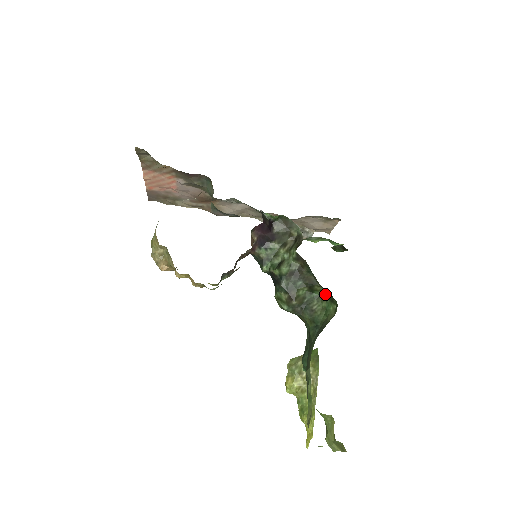
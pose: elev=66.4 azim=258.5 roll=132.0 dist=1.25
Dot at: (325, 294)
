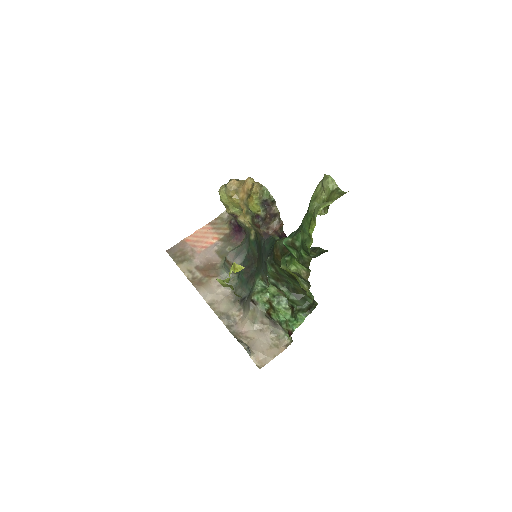
Dot at: (315, 257)
